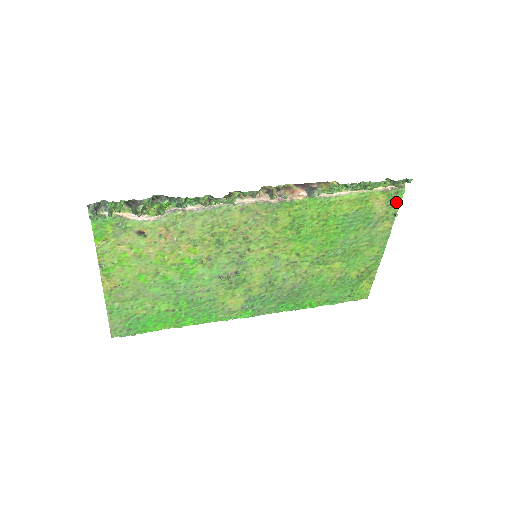
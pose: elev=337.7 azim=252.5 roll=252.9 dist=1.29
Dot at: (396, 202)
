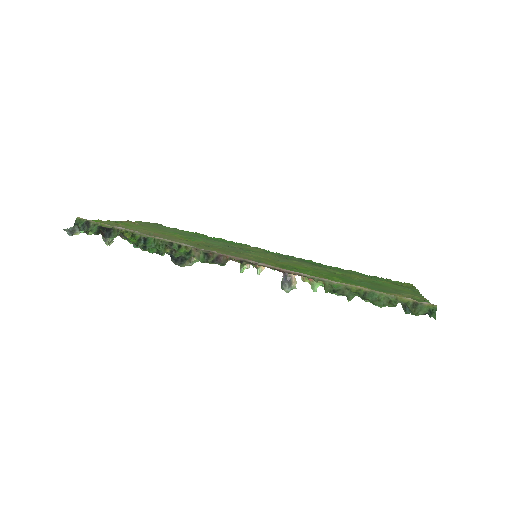
Dot at: occluded
